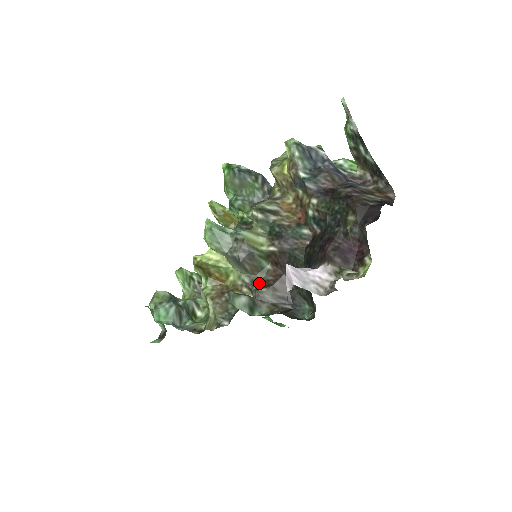
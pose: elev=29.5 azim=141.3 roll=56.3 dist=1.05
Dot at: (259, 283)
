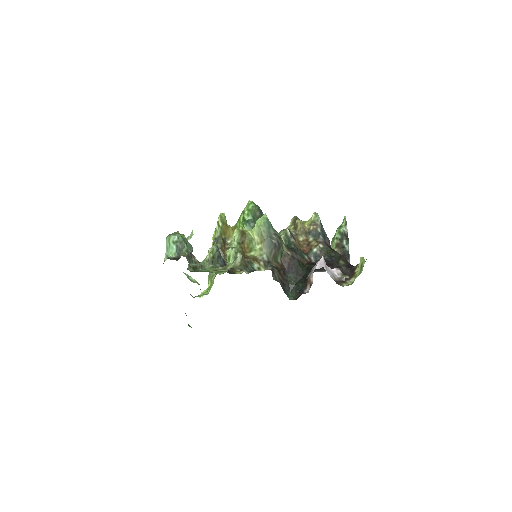
Dot at: (272, 265)
